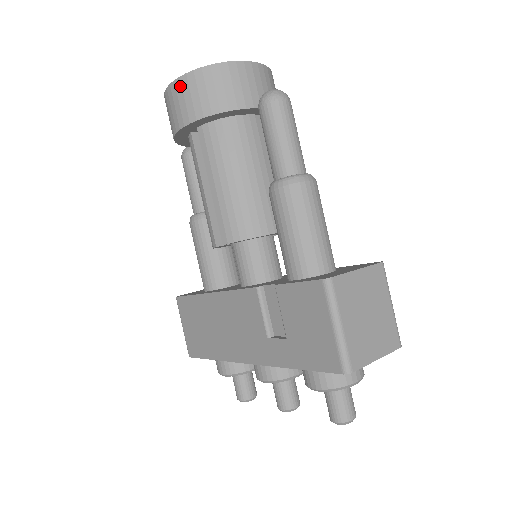
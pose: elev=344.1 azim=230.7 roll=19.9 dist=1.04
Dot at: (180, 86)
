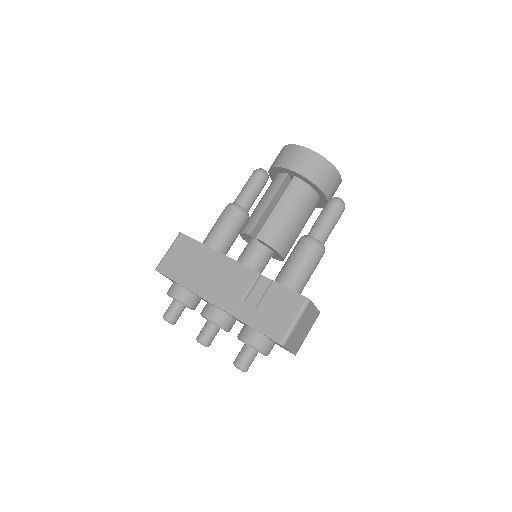
Dot at: (309, 154)
